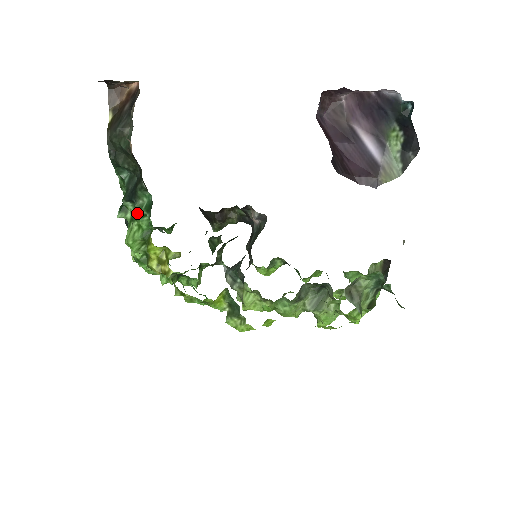
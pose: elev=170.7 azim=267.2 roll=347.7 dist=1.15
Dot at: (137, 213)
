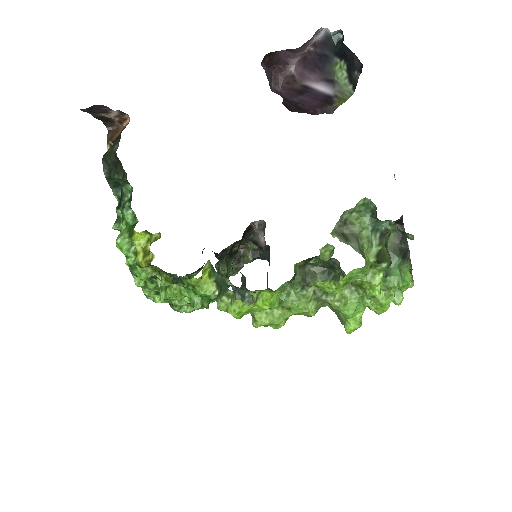
Dot at: (122, 208)
